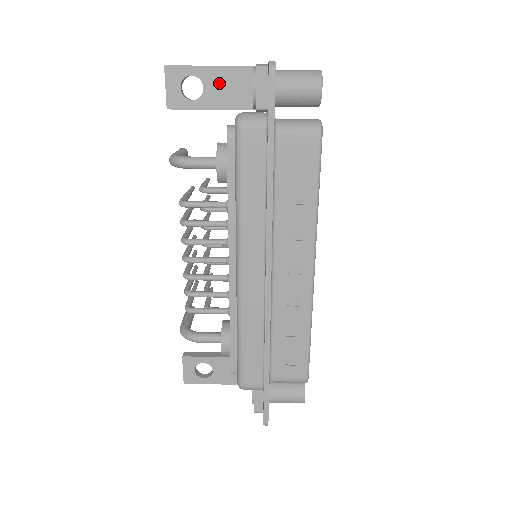
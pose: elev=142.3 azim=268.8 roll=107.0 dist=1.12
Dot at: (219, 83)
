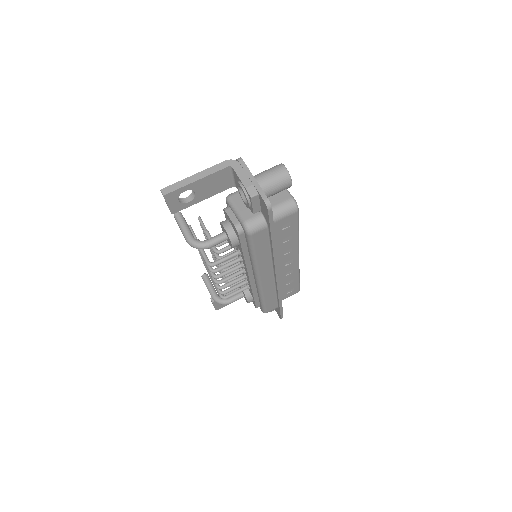
Dot at: (206, 186)
